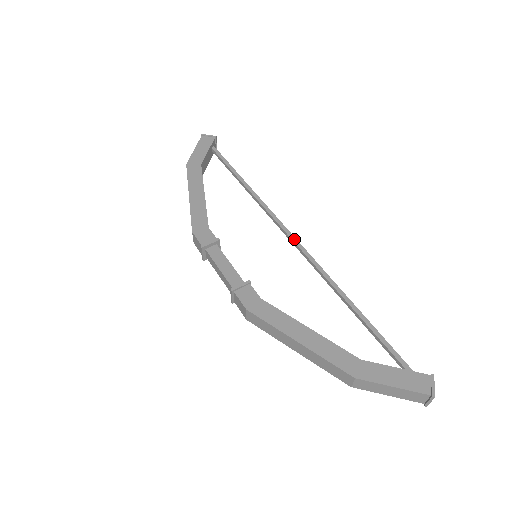
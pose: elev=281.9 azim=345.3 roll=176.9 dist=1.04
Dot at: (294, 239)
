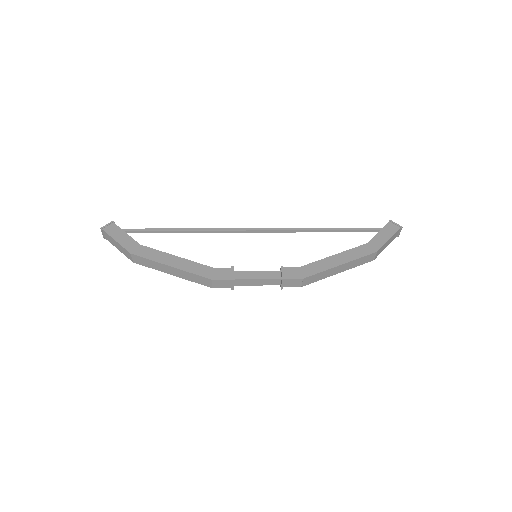
Dot at: (257, 229)
